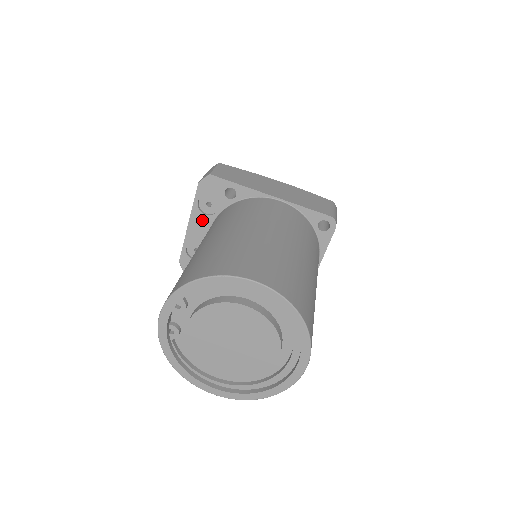
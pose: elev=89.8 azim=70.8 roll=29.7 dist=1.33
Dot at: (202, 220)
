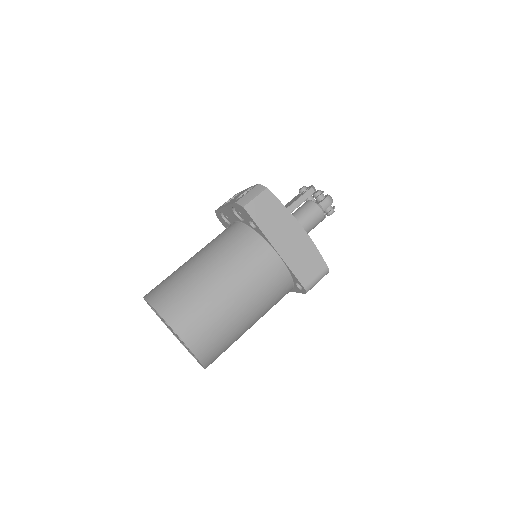
Dot at: (233, 214)
